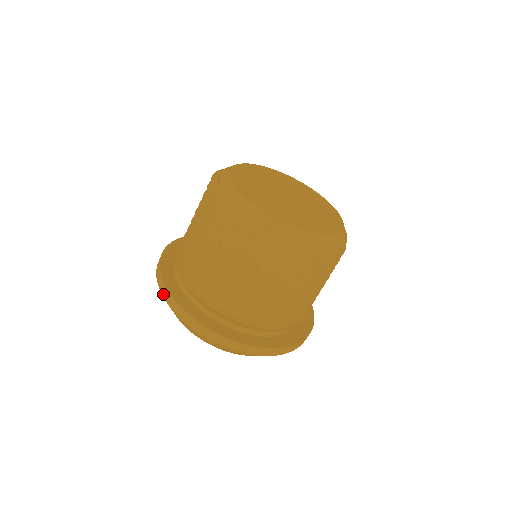
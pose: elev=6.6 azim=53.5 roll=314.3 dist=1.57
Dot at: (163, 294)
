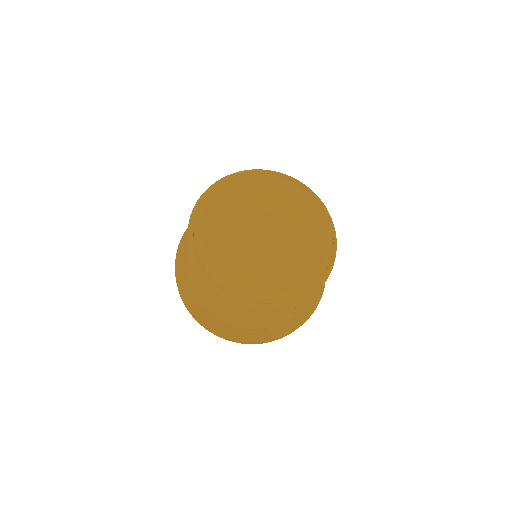
Dot at: occluded
